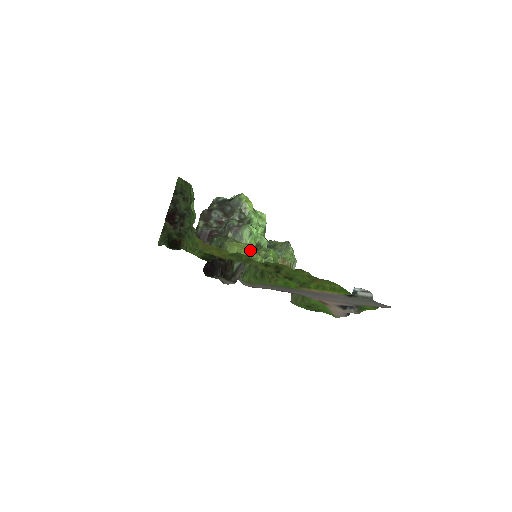
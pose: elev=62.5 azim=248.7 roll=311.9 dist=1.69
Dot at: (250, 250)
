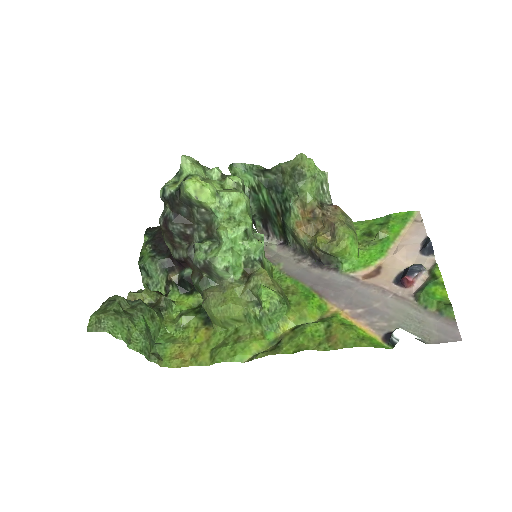
Dot at: (235, 310)
